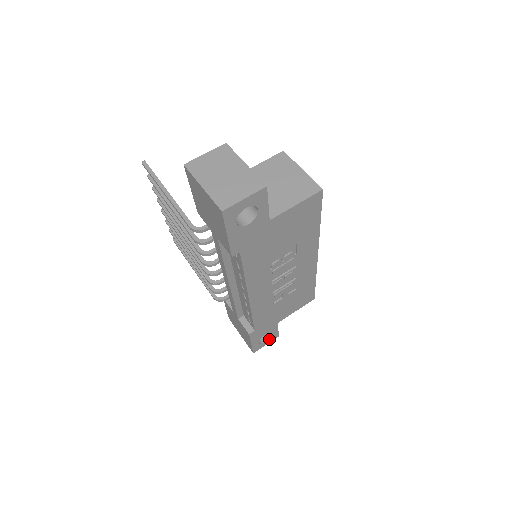
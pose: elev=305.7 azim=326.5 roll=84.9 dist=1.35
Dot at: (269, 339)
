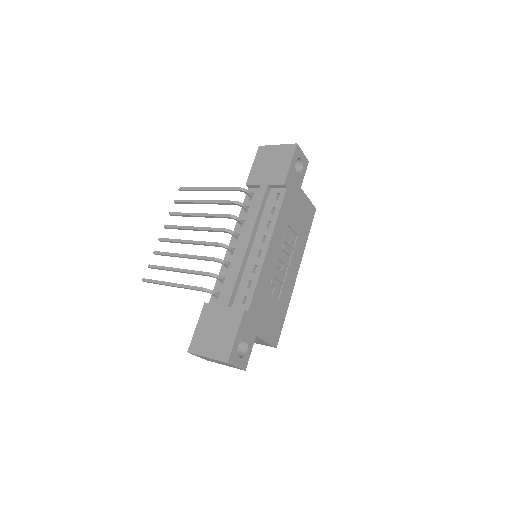
Dot at: (242, 359)
